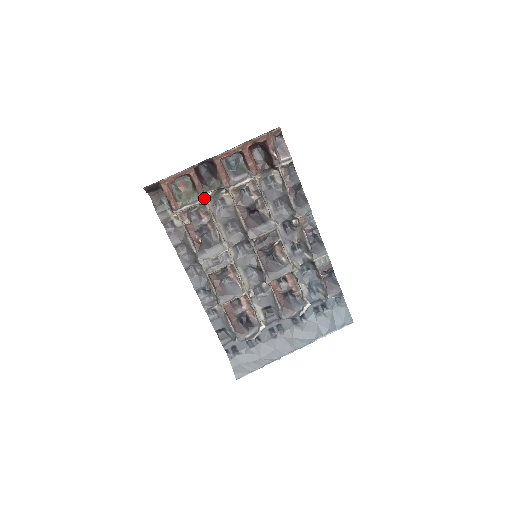
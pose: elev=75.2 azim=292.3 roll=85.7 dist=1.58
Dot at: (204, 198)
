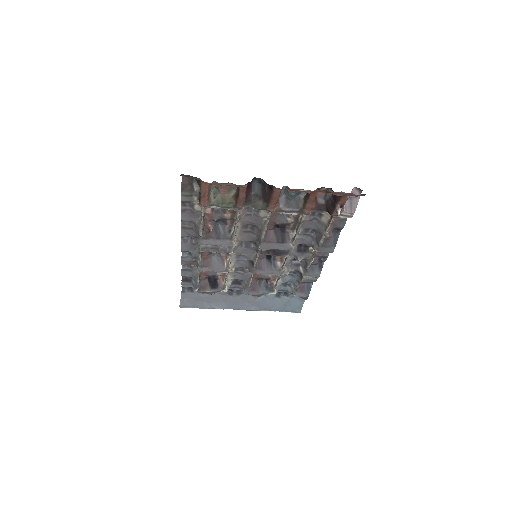
Dot at: (240, 209)
